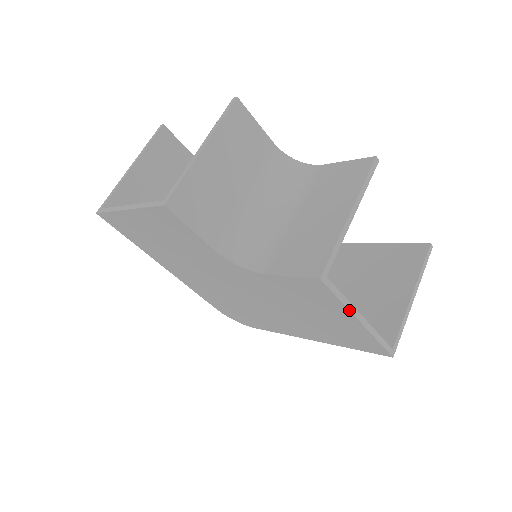
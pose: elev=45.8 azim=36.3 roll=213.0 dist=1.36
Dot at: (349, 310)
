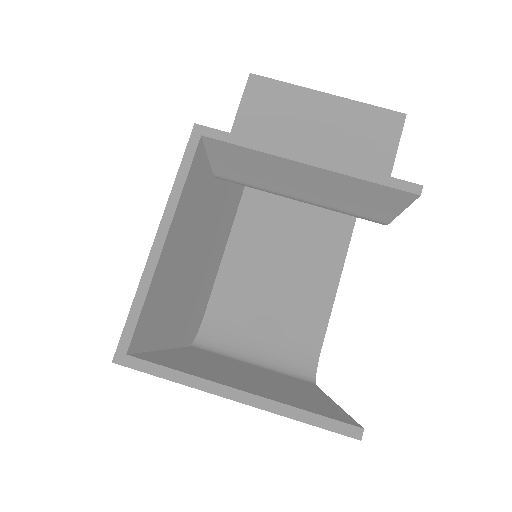
Dot at: (168, 202)
